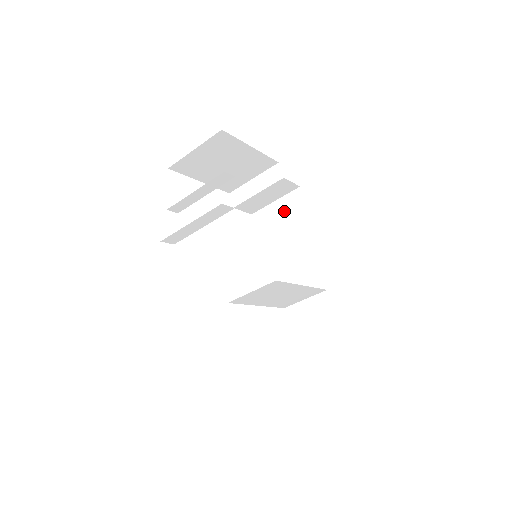
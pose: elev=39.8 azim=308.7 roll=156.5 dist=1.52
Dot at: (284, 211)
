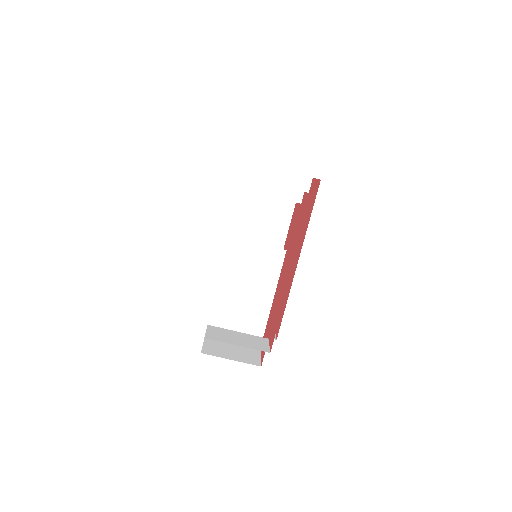
Dot at: occluded
